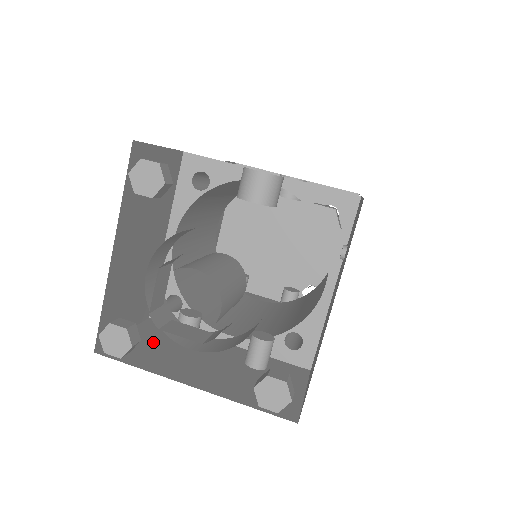
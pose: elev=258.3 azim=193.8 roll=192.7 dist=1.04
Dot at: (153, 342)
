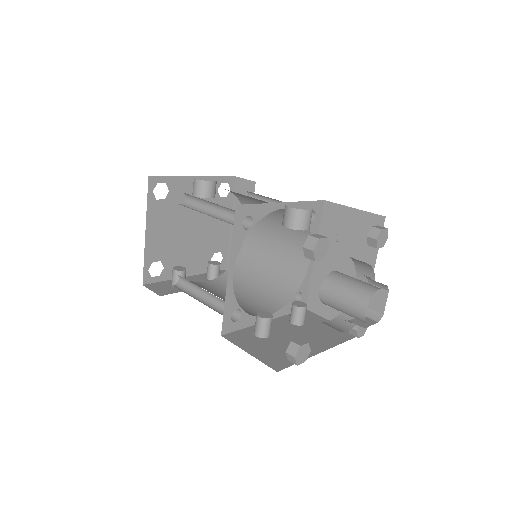
Dot at: (263, 346)
